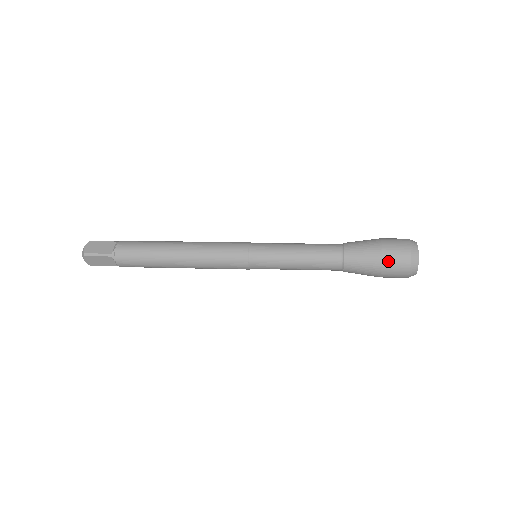
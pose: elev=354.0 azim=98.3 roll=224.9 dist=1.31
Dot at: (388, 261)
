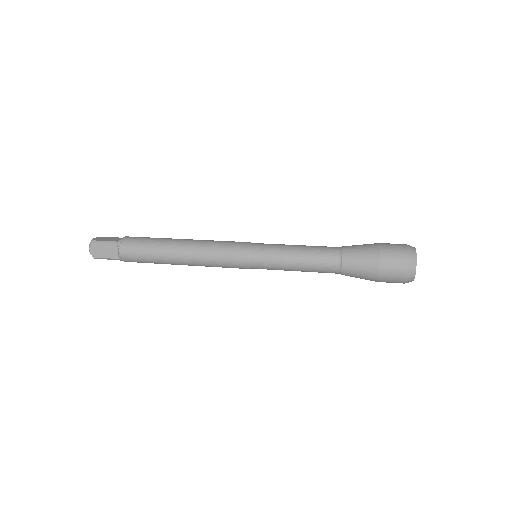
Dot at: (383, 281)
